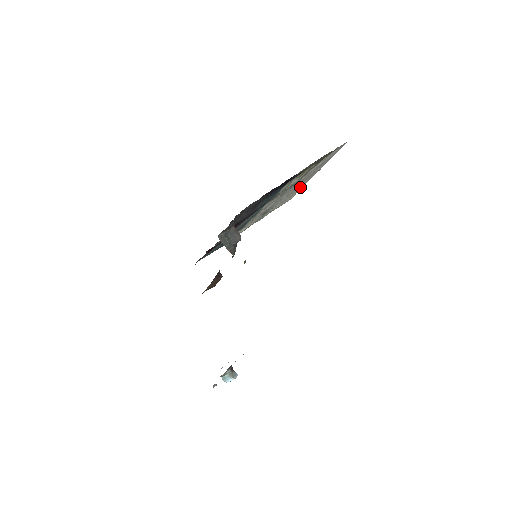
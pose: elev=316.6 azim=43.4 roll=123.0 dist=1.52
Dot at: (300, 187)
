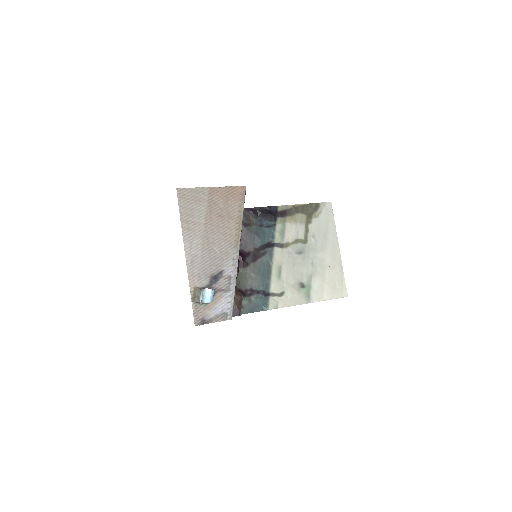
Dot at: (336, 268)
